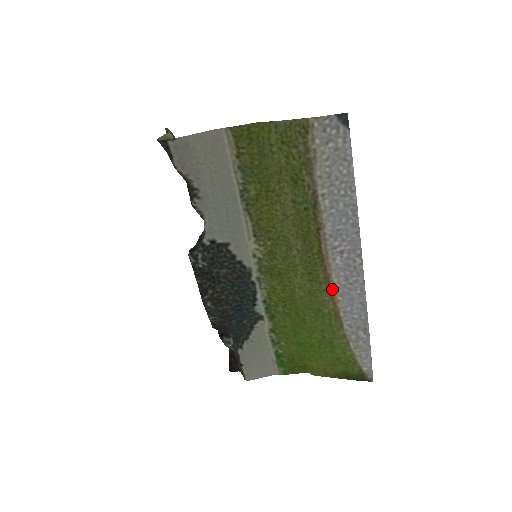
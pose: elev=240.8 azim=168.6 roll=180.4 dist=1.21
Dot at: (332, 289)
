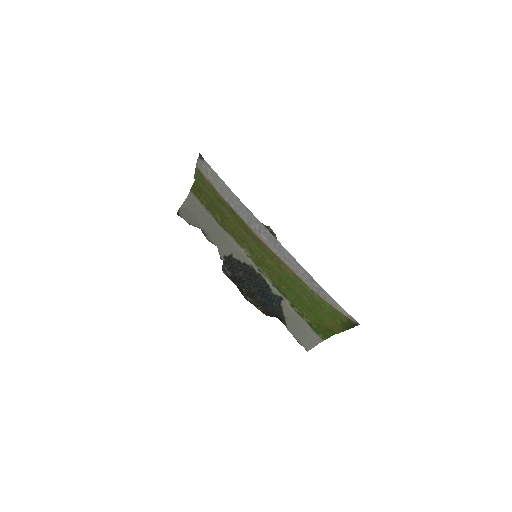
Dot at: (279, 258)
